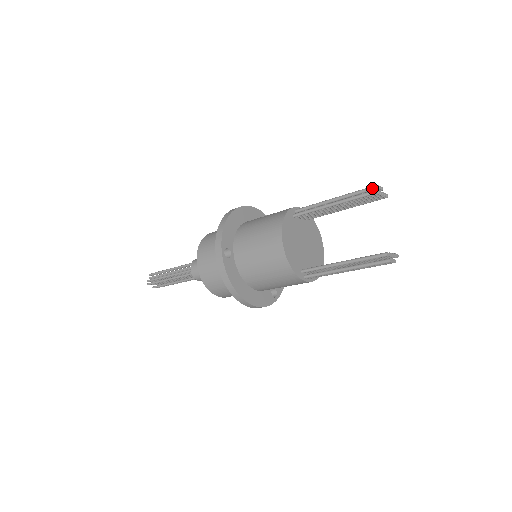
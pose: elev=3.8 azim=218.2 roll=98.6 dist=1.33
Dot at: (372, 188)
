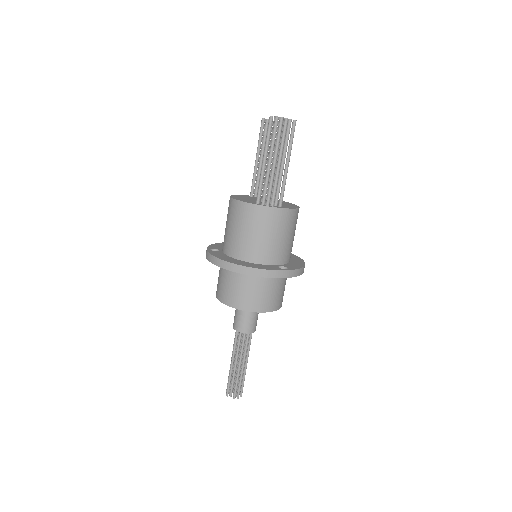
Dot at: (265, 124)
